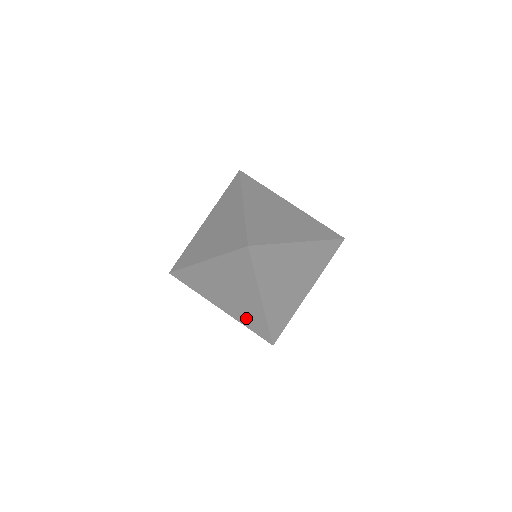
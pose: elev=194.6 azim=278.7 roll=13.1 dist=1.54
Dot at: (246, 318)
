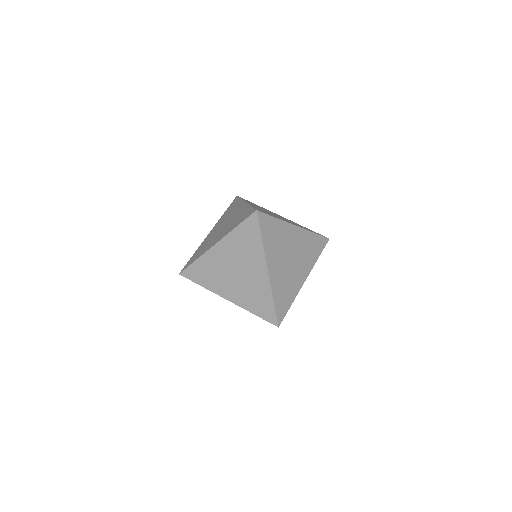
Dot at: (252, 301)
